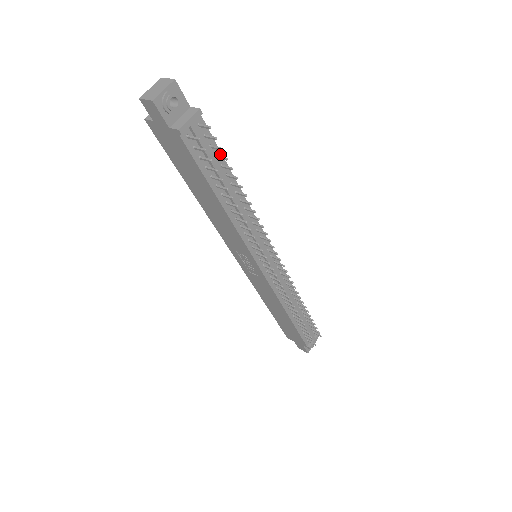
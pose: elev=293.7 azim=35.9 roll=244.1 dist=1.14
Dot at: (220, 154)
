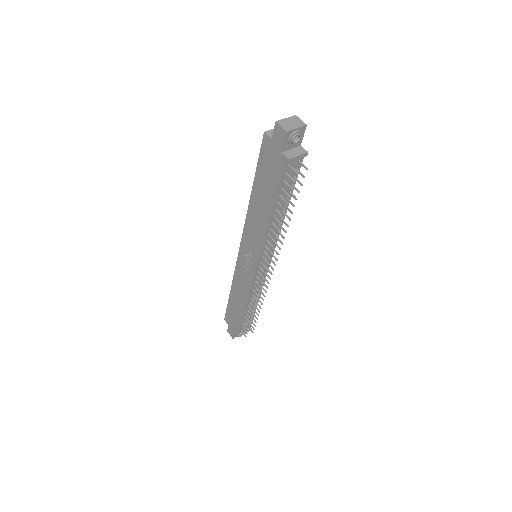
Dot at: (294, 184)
